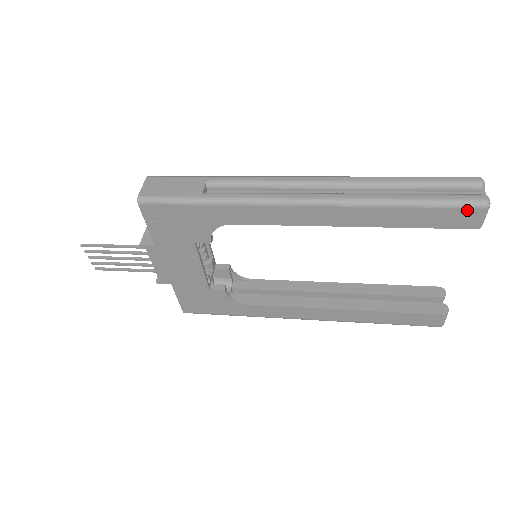
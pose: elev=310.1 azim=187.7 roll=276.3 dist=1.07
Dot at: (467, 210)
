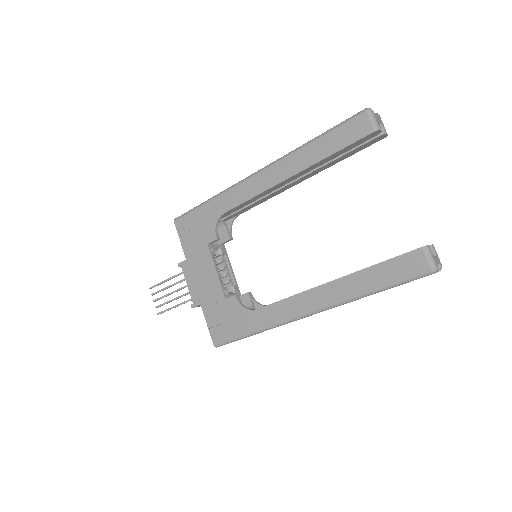
Dot at: (356, 120)
